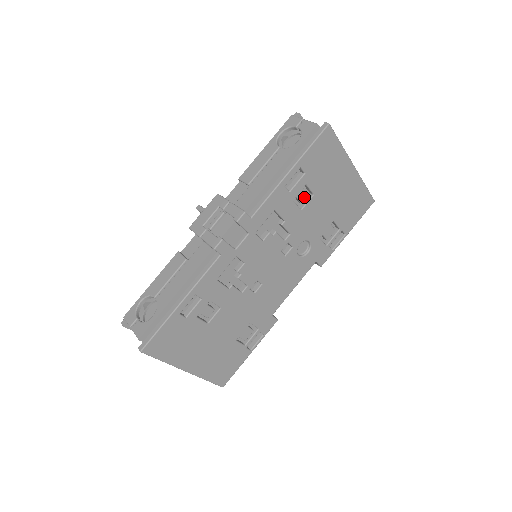
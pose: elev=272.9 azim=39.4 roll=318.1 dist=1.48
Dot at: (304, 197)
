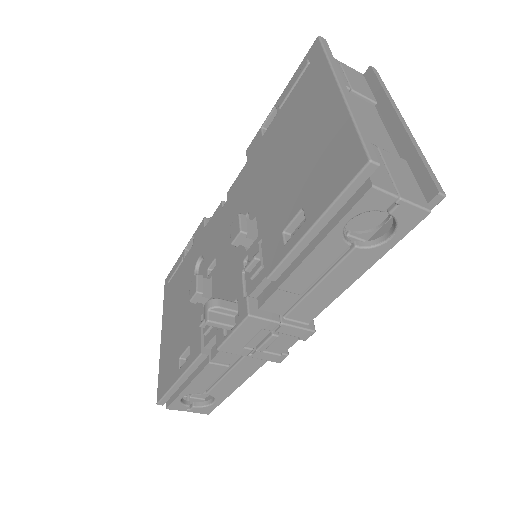
Dot at: occluded
